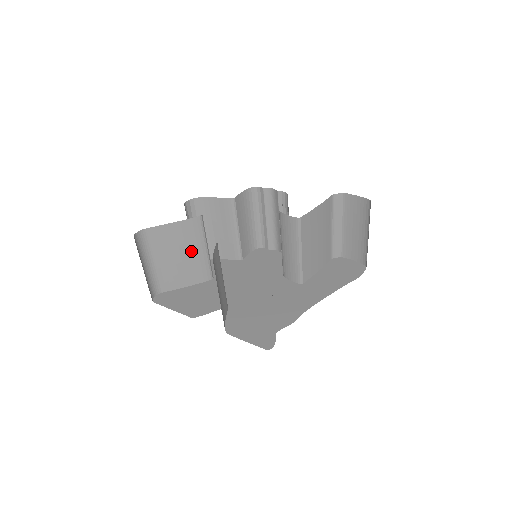
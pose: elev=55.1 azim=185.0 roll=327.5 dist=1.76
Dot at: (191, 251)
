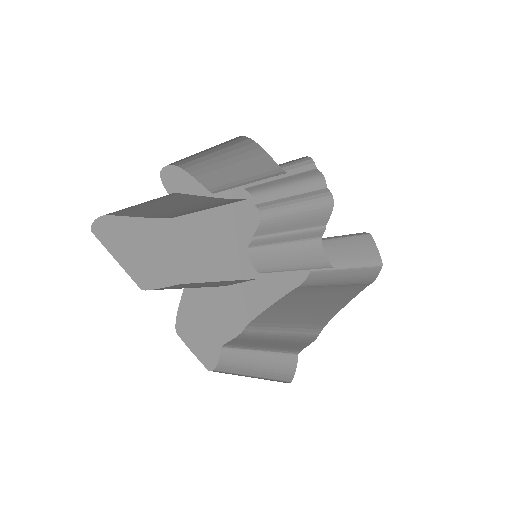
Dot at: (192, 208)
